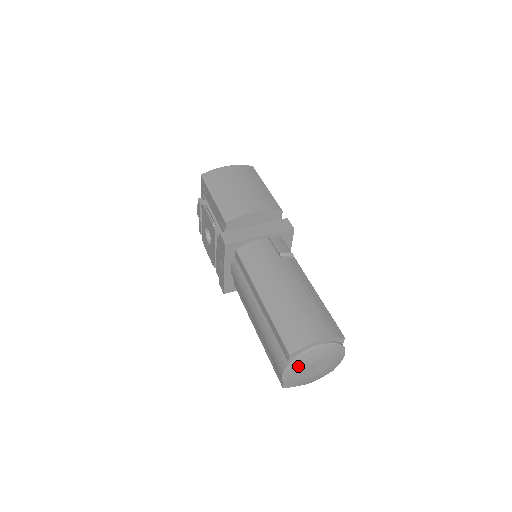
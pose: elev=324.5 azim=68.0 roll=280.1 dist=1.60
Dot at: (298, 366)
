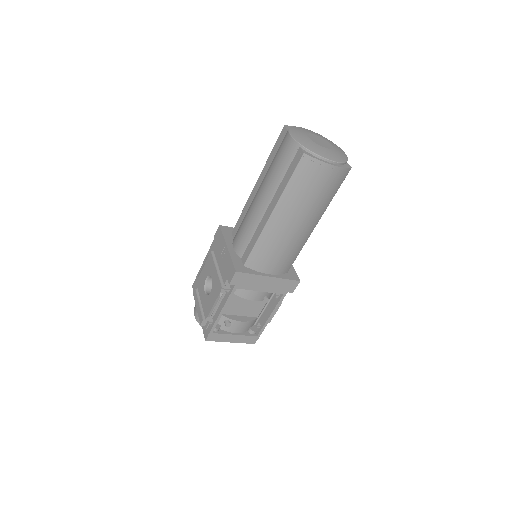
Dot at: (298, 131)
